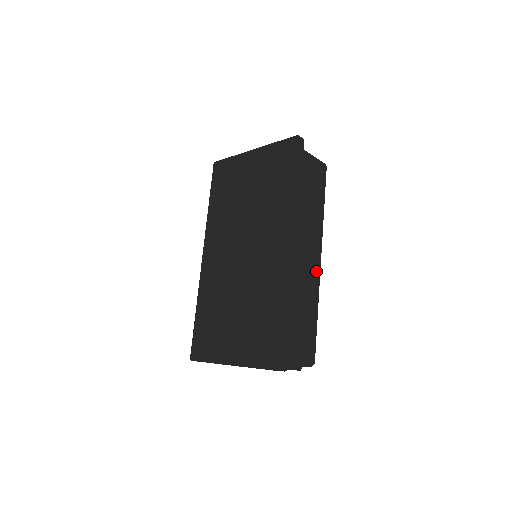
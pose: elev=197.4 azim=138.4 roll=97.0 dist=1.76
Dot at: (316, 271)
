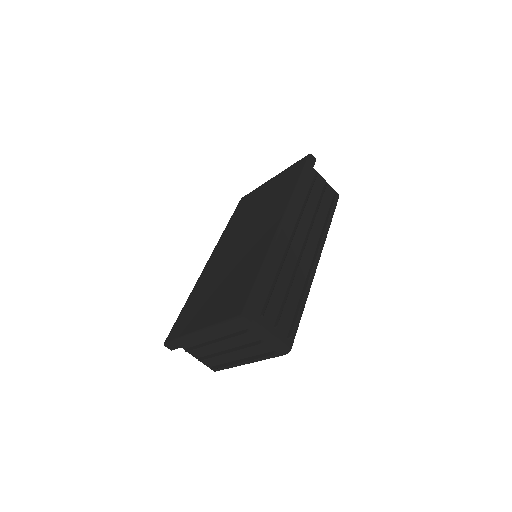
Dot at: (311, 266)
